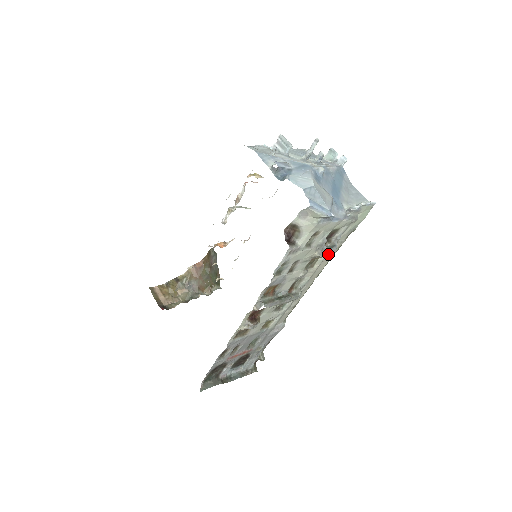
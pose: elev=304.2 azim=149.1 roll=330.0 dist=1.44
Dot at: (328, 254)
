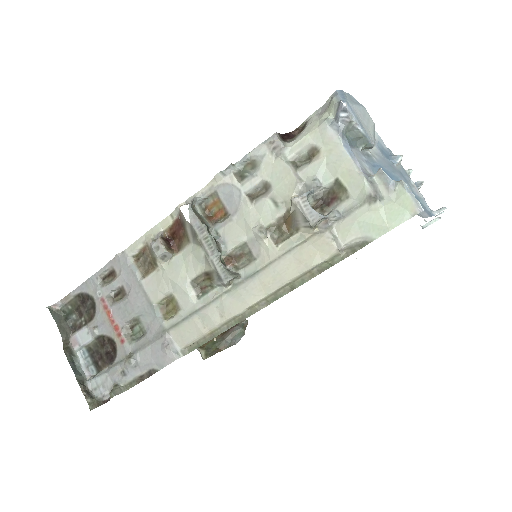
Dot at: (303, 210)
